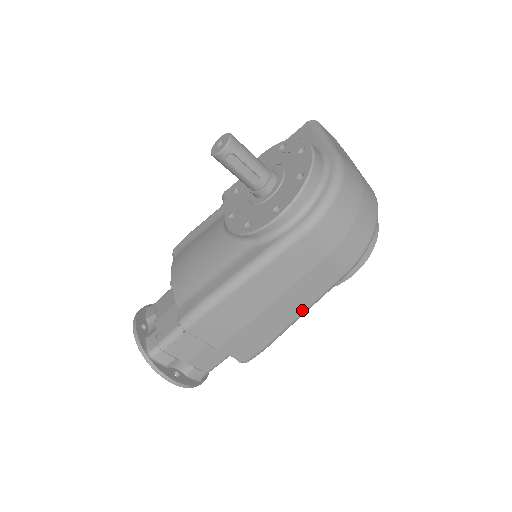
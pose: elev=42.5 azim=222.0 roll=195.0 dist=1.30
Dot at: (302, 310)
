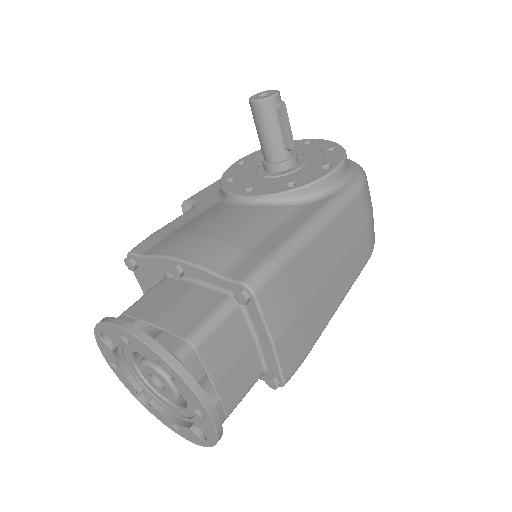
Dot at: (340, 299)
